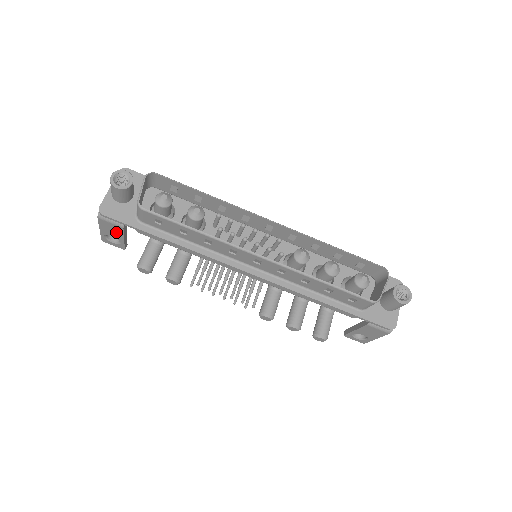
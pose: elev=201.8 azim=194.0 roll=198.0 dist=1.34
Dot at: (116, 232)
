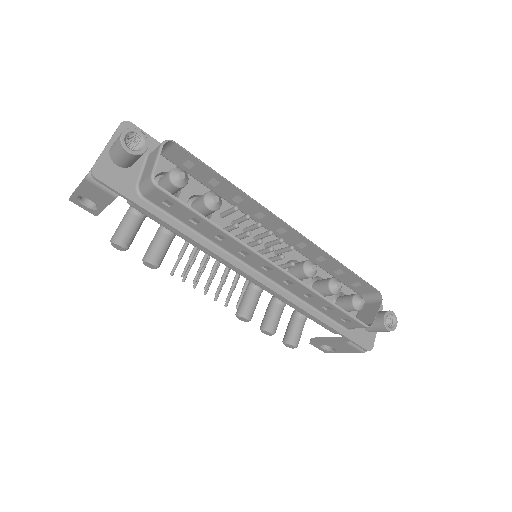
Dot at: (100, 198)
